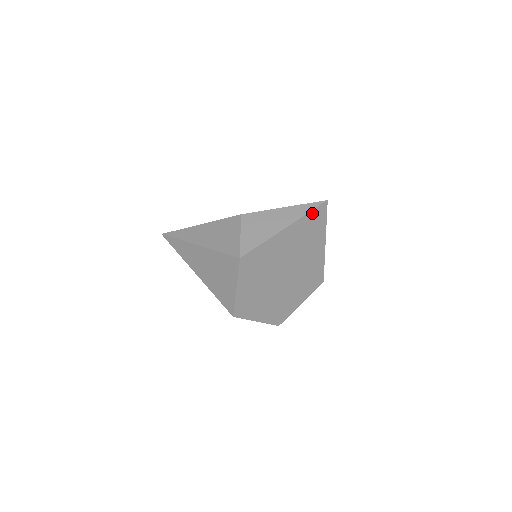
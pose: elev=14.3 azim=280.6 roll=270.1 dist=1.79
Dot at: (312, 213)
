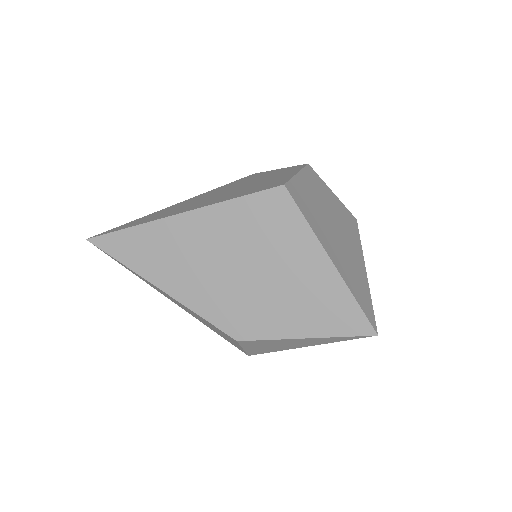
Dot at: occluded
